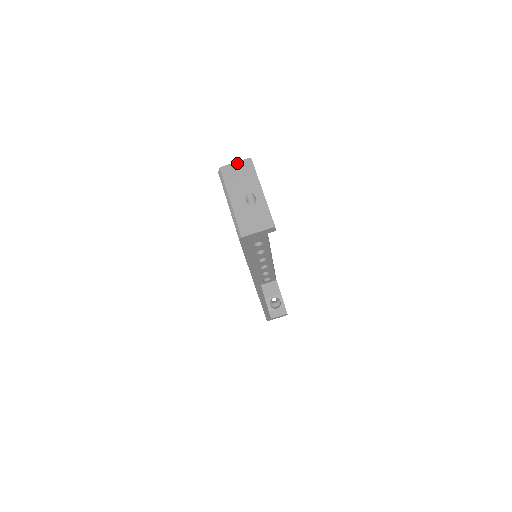
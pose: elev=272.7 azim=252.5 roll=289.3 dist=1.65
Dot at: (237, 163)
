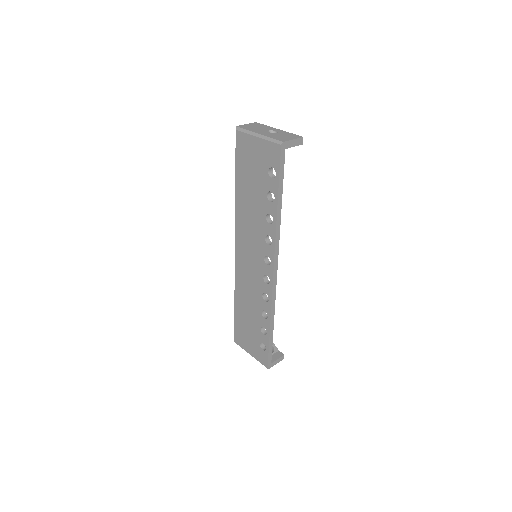
Dot at: (248, 124)
